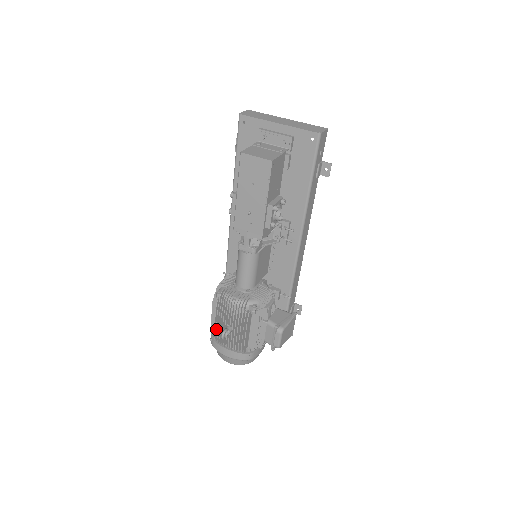
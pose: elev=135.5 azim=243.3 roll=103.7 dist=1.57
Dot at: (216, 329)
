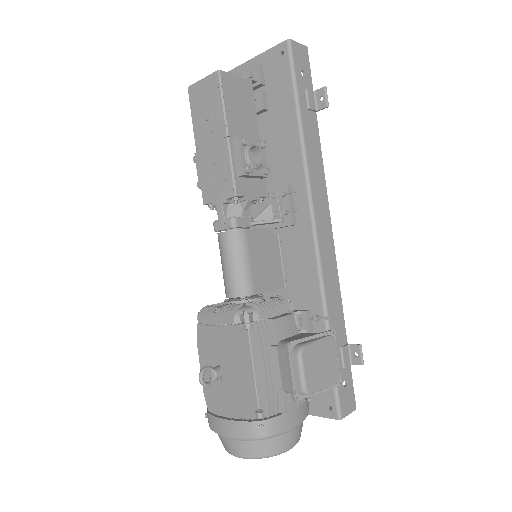
Dot at: occluded
